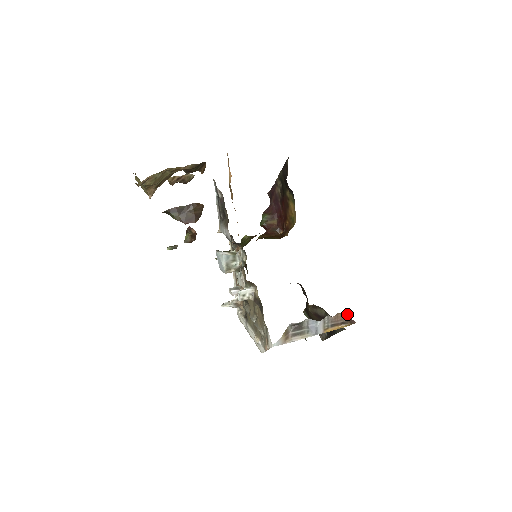
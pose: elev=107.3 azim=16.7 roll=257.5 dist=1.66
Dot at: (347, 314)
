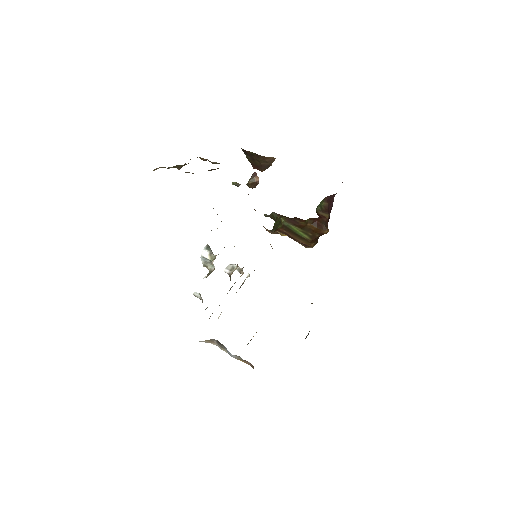
Dot at: (253, 367)
